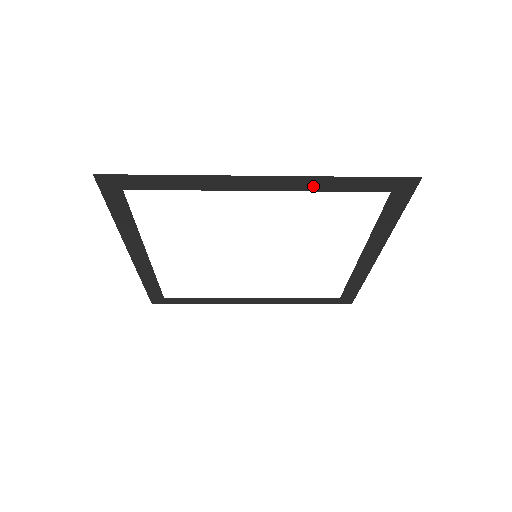
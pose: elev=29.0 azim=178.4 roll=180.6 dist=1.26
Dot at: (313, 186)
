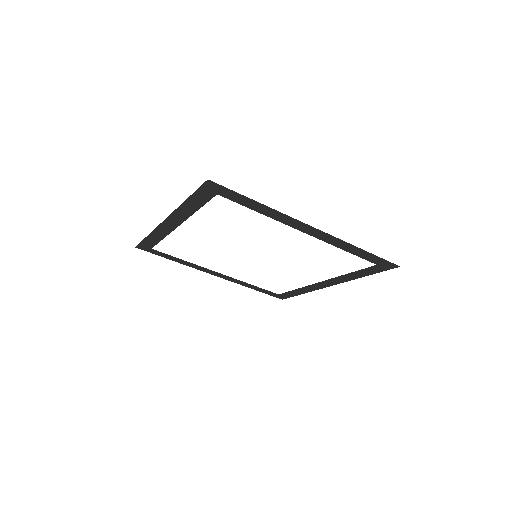
Dot at: (187, 212)
